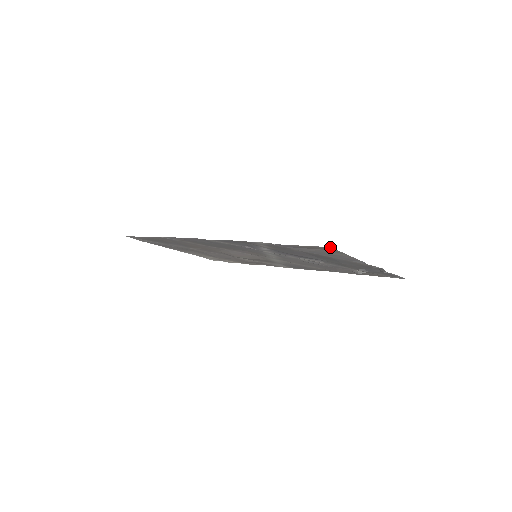
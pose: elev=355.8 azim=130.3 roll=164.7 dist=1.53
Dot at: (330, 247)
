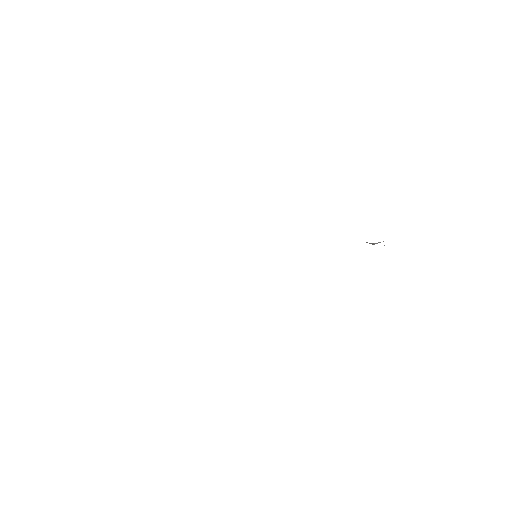
Dot at: occluded
